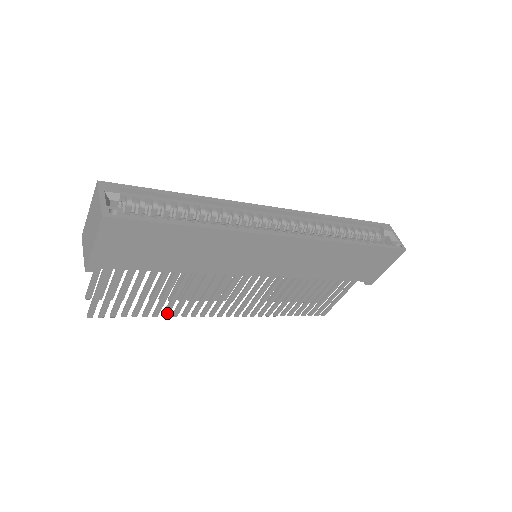
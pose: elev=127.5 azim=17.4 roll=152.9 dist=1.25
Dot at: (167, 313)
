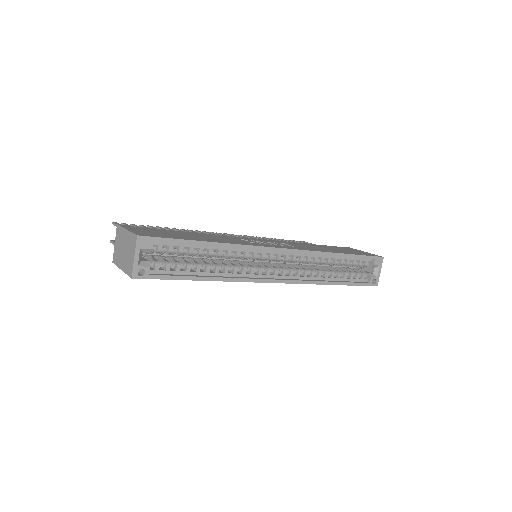
Dot at: occluded
